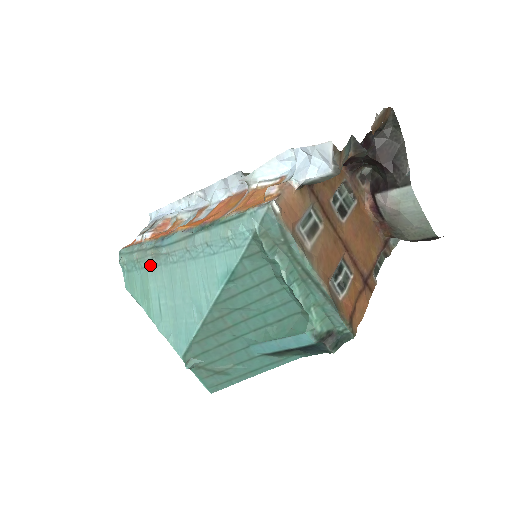
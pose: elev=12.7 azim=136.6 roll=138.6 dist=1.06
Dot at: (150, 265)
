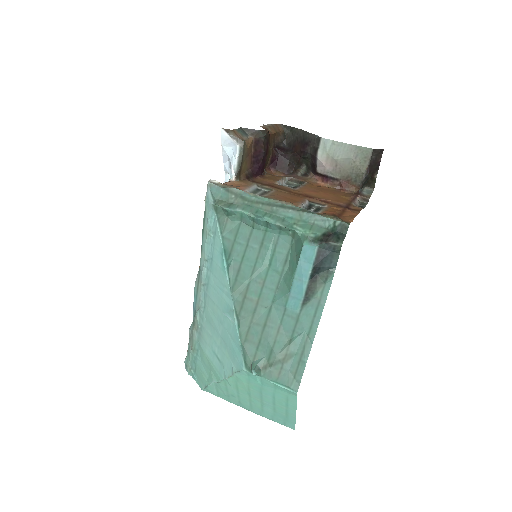
Dot at: (199, 339)
